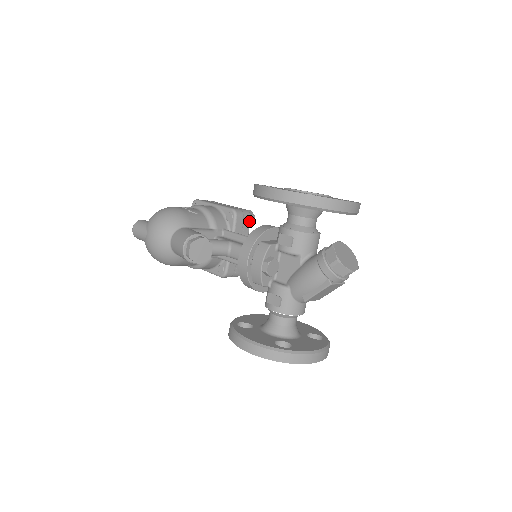
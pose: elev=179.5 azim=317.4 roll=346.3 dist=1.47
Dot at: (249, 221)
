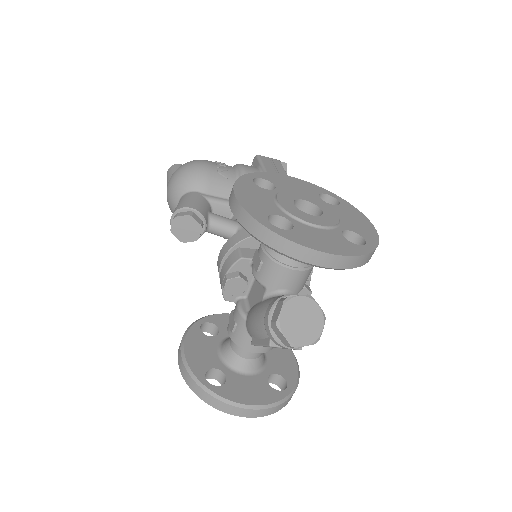
Dot at: occluded
